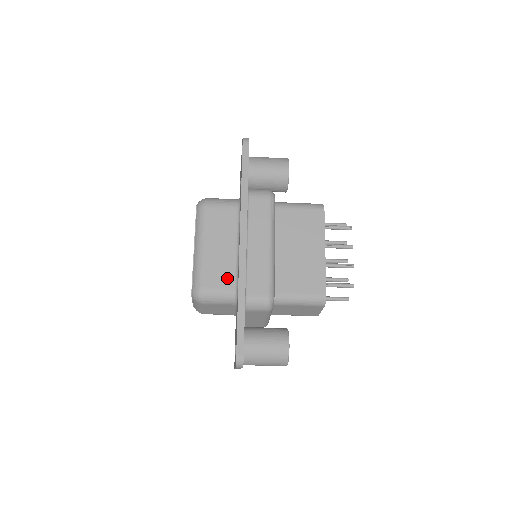
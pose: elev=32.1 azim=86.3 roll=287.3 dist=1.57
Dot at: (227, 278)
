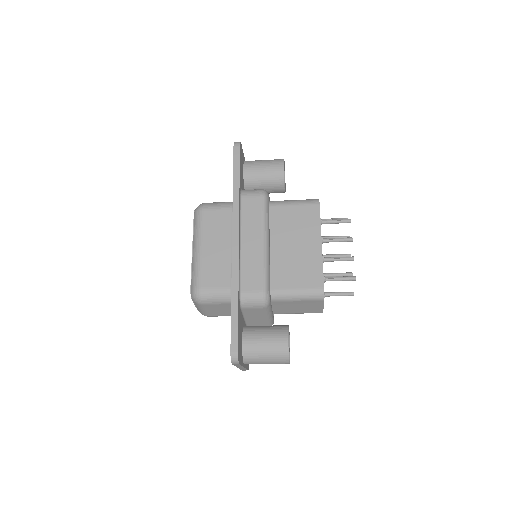
Dot at: (223, 277)
